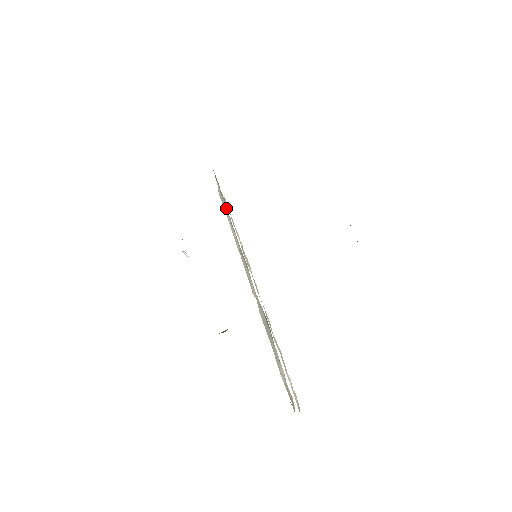
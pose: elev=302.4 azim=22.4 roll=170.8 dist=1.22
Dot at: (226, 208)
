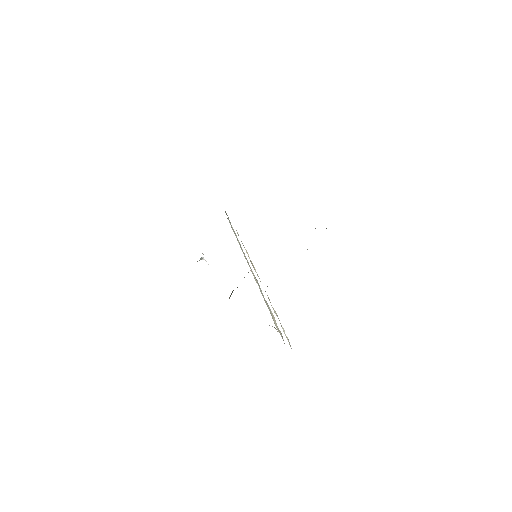
Dot at: occluded
